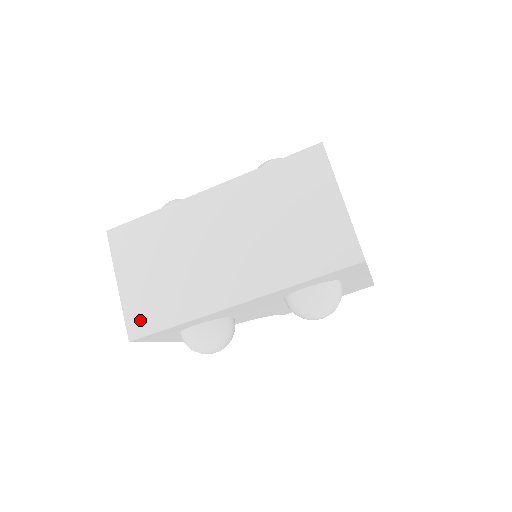
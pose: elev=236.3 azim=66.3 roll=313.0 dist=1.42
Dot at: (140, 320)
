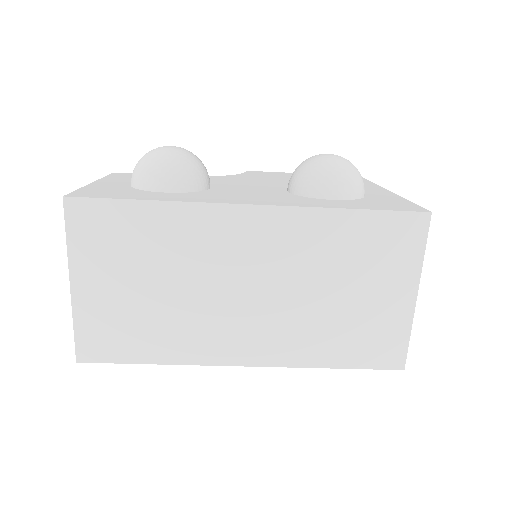
Dot at: (99, 342)
